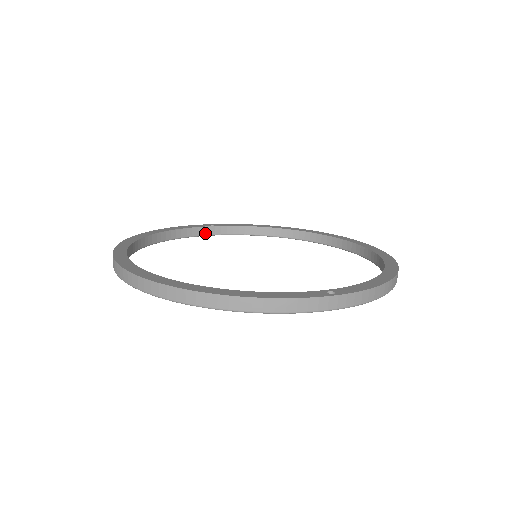
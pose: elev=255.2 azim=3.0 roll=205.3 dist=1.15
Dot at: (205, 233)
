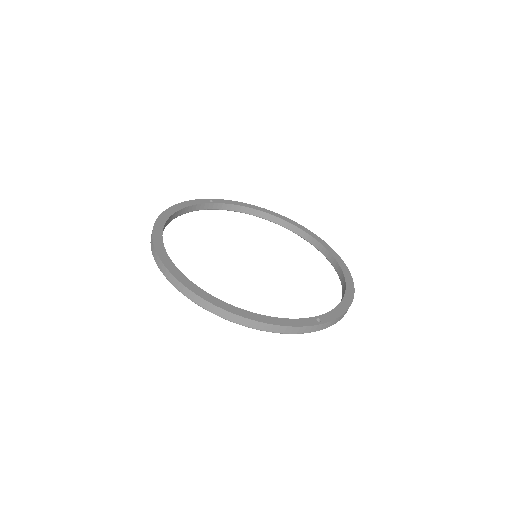
Dot at: (205, 208)
